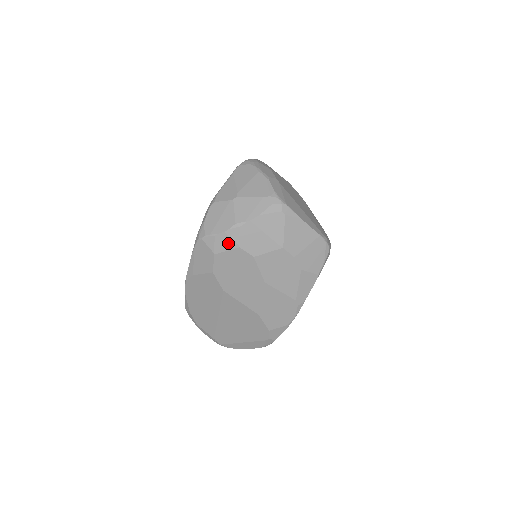
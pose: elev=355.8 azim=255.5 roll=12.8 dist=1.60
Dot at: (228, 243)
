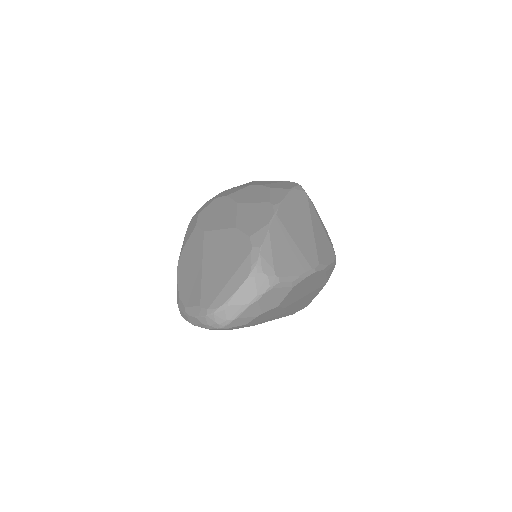
Dot at: (209, 203)
